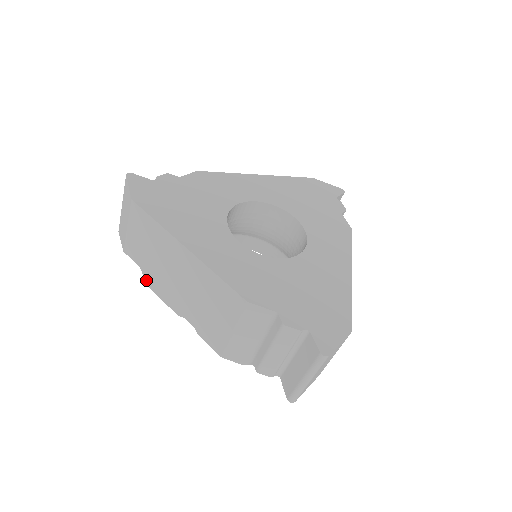
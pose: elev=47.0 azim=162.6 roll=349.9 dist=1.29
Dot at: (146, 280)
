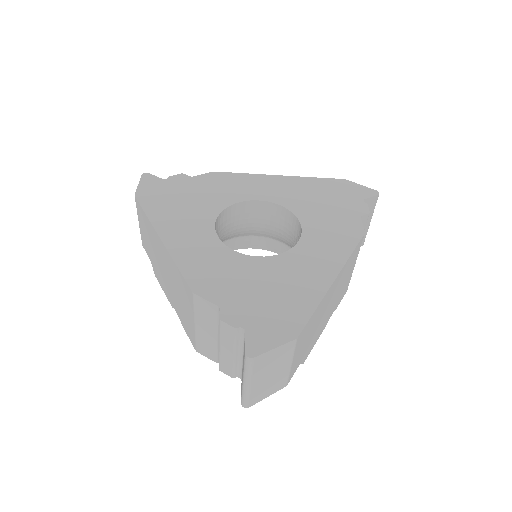
Dot at: (154, 271)
